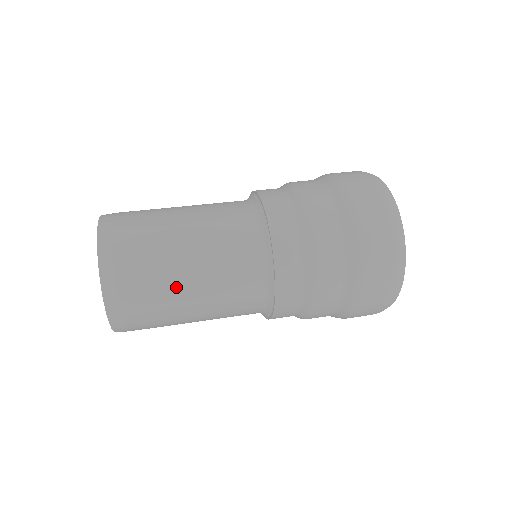
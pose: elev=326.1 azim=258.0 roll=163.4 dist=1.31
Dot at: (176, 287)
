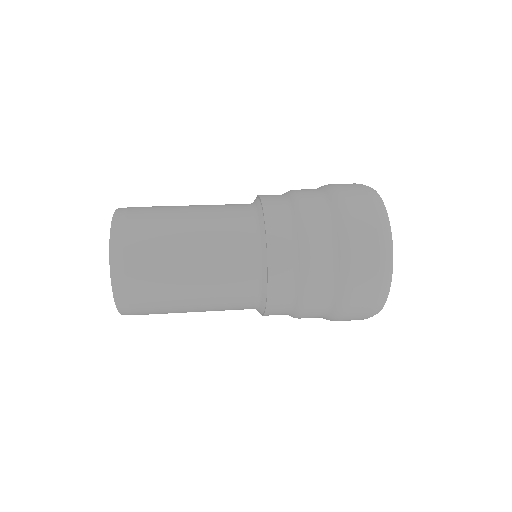
Dot at: (177, 280)
